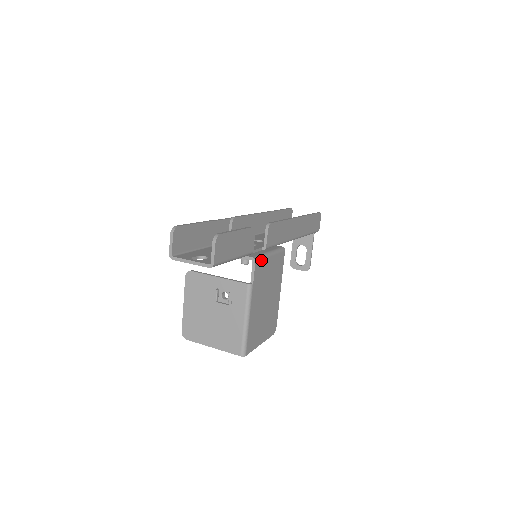
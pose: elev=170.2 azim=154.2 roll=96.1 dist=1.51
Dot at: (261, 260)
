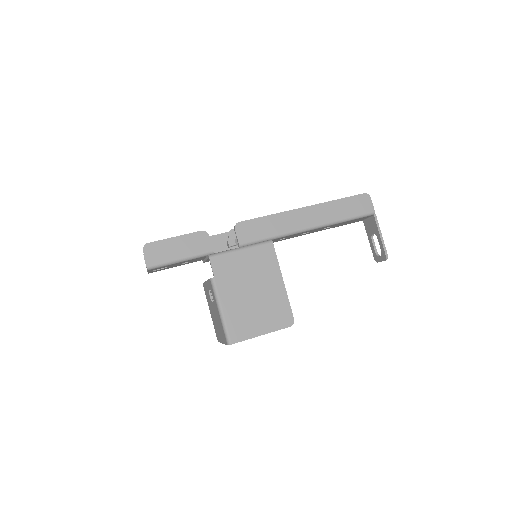
Dot at: (221, 256)
